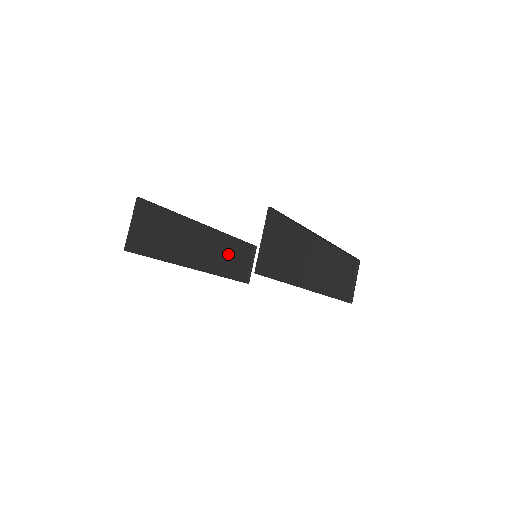
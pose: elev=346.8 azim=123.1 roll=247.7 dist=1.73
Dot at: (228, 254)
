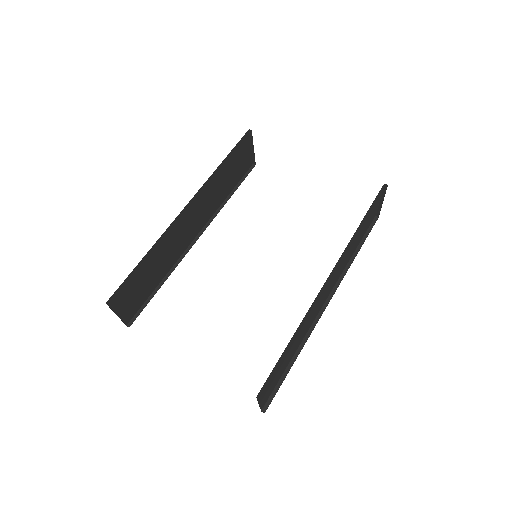
Dot at: (221, 182)
